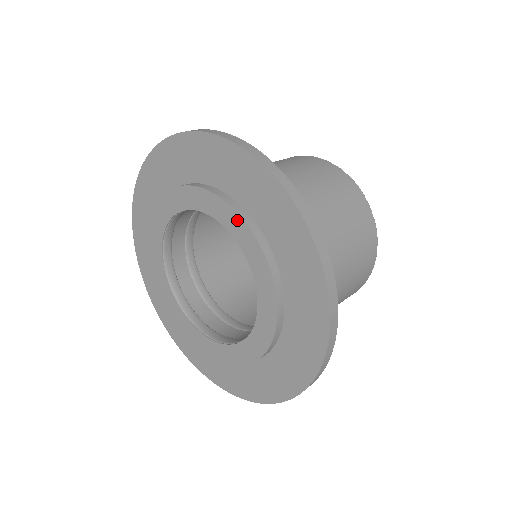
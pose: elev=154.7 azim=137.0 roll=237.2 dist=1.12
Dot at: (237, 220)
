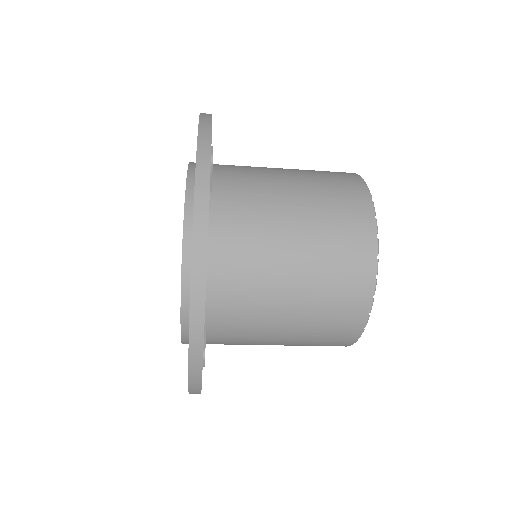
Dot at: occluded
